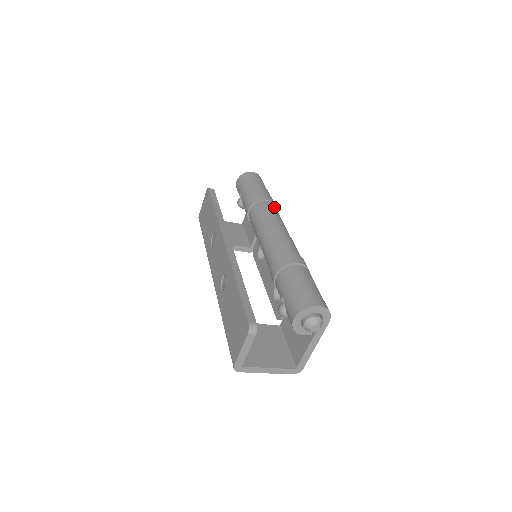
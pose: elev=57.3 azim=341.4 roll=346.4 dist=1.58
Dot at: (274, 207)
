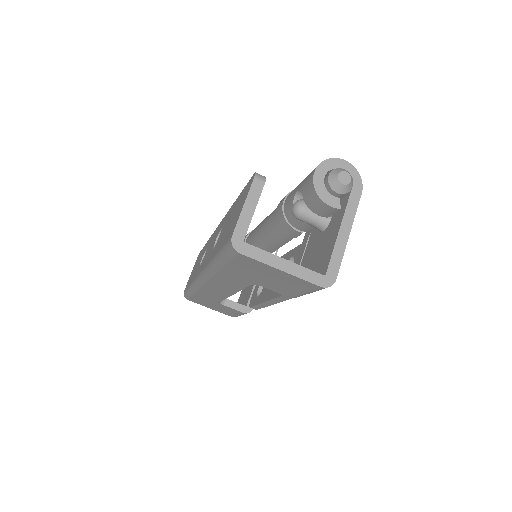
Dot at: occluded
